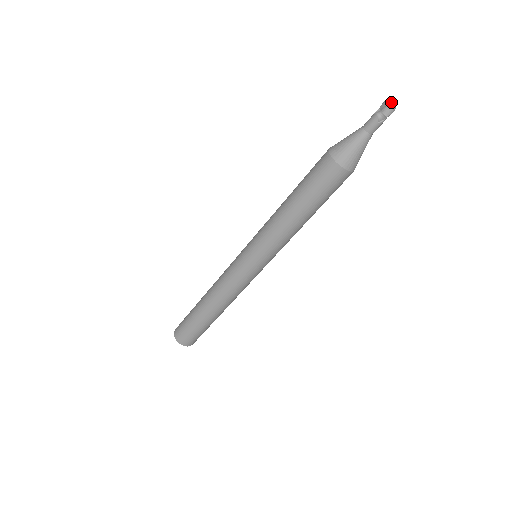
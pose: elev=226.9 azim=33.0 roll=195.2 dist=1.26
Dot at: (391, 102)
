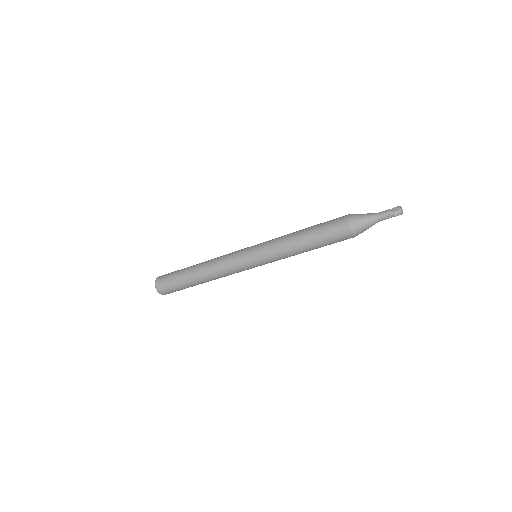
Dot at: (402, 209)
